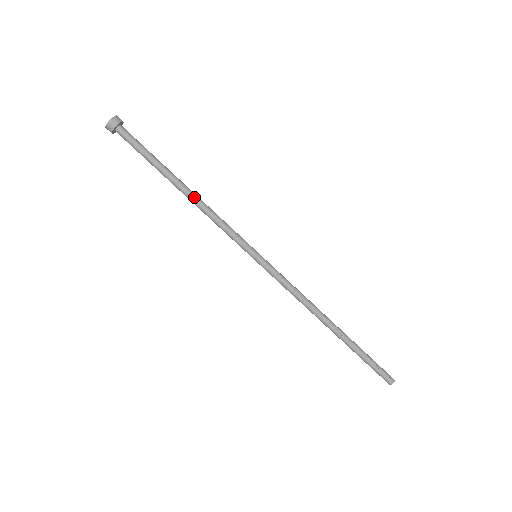
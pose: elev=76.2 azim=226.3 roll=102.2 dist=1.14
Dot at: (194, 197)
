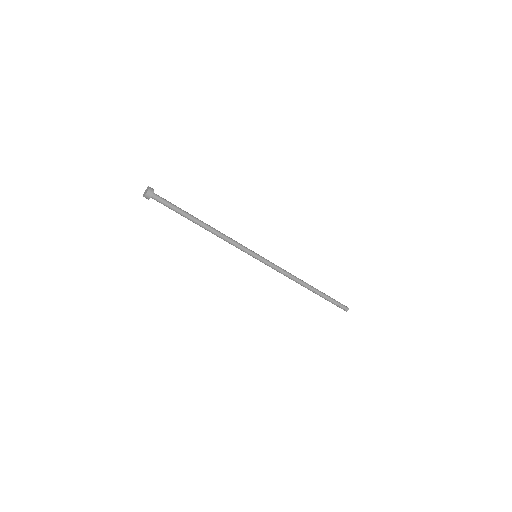
Dot at: (211, 230)
